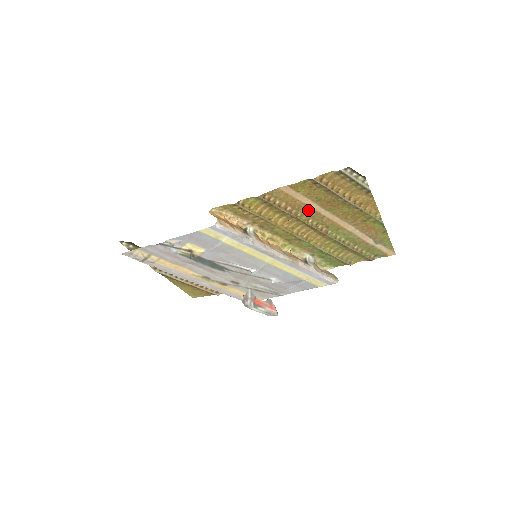
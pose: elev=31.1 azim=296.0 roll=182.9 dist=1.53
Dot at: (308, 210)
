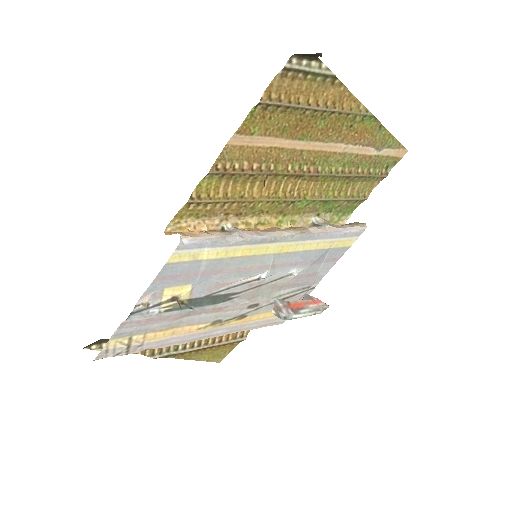
Dot at: (279, 154)
